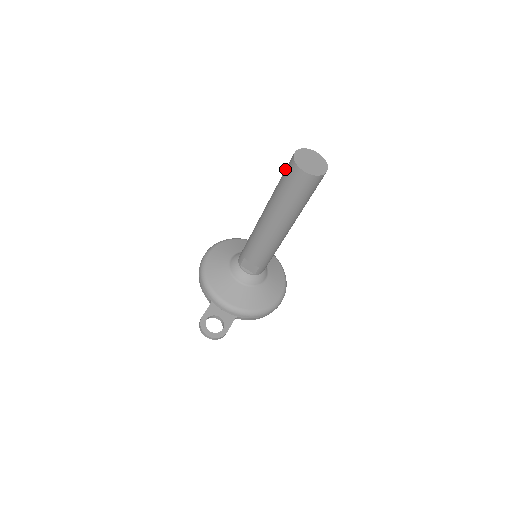
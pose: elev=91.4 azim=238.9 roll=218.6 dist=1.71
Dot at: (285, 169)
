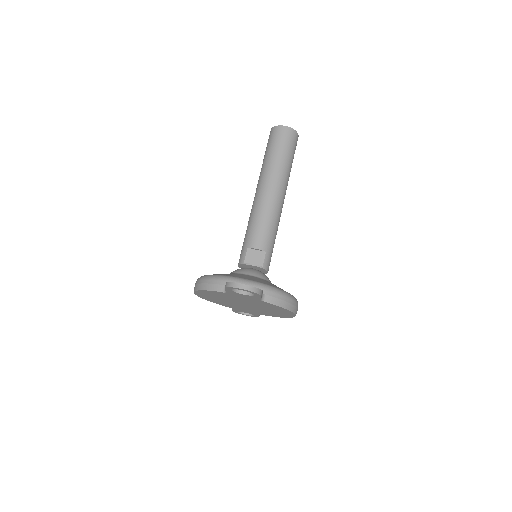
Dot at: occluded
